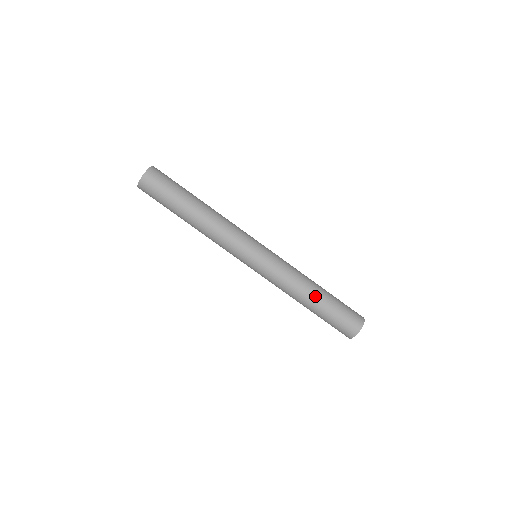
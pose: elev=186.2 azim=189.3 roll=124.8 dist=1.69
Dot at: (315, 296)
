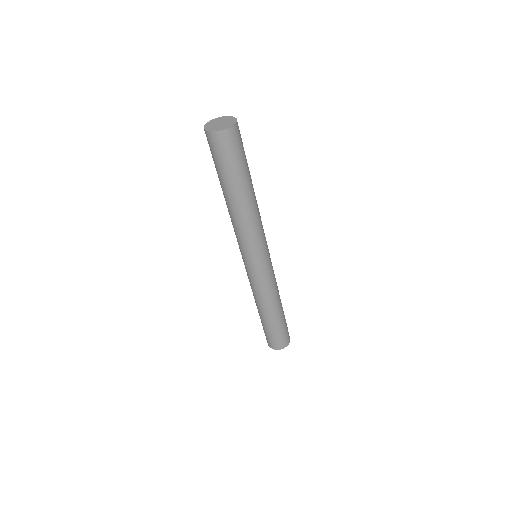
Dot at: (280, 309)
